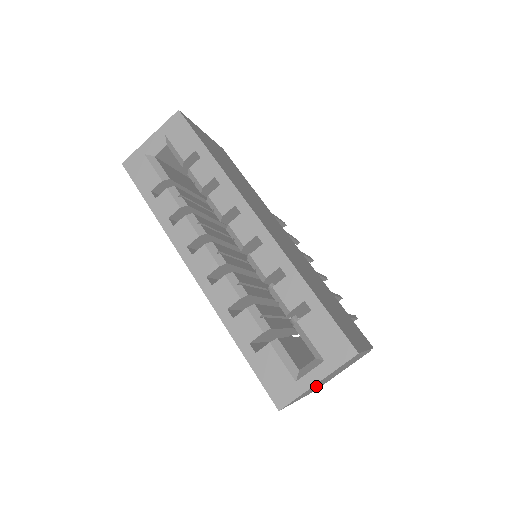
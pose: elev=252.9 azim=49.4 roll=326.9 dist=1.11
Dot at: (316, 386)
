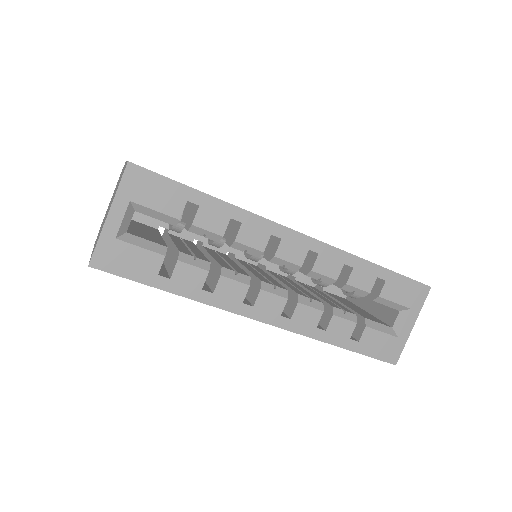
Dot at: occluded
